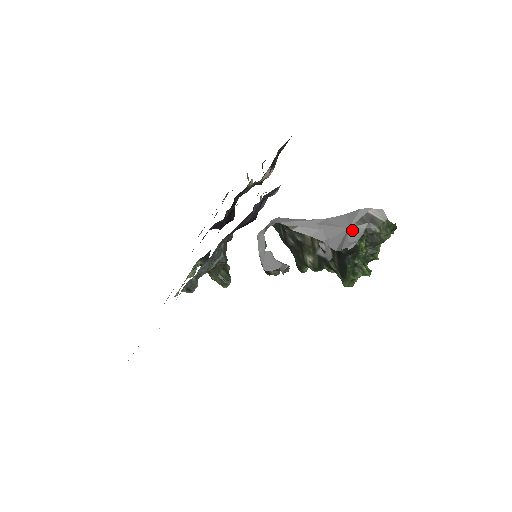
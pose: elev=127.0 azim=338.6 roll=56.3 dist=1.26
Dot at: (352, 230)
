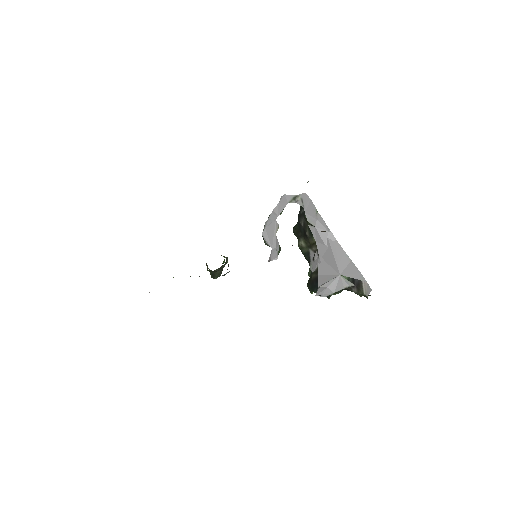
Dot at: (340, 279)
